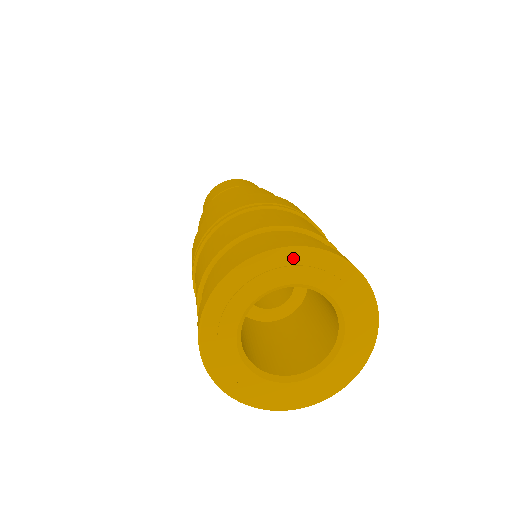
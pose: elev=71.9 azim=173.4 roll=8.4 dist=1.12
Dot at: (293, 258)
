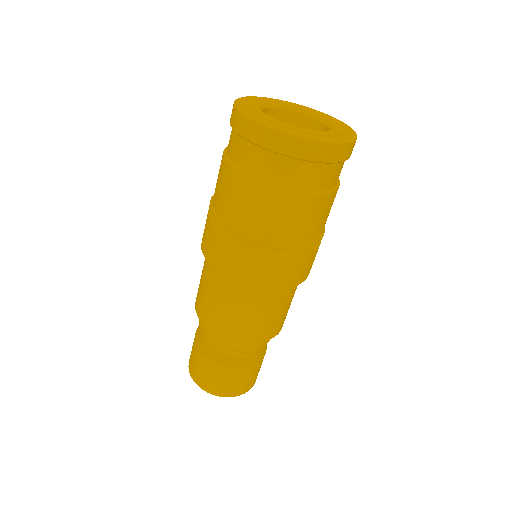
Dot at: (248, 99)
